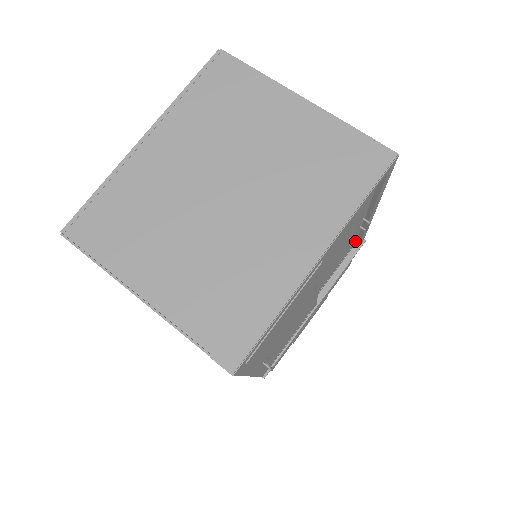
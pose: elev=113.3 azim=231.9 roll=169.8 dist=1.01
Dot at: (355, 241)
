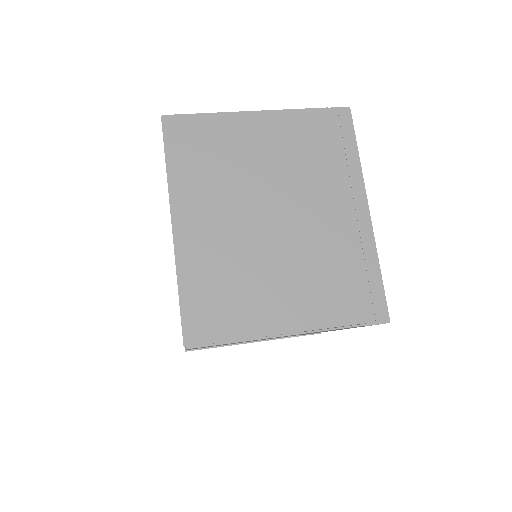
Dot at: occluded
